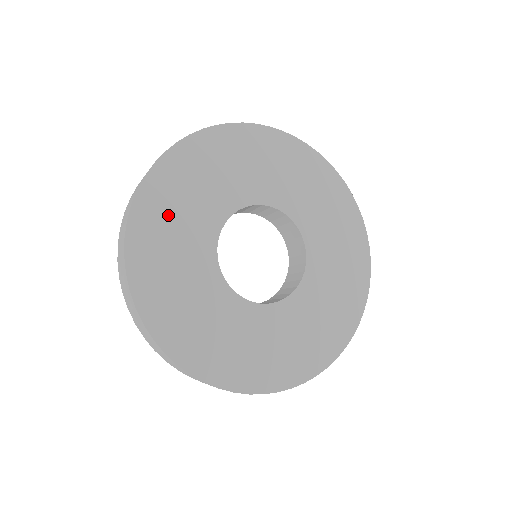
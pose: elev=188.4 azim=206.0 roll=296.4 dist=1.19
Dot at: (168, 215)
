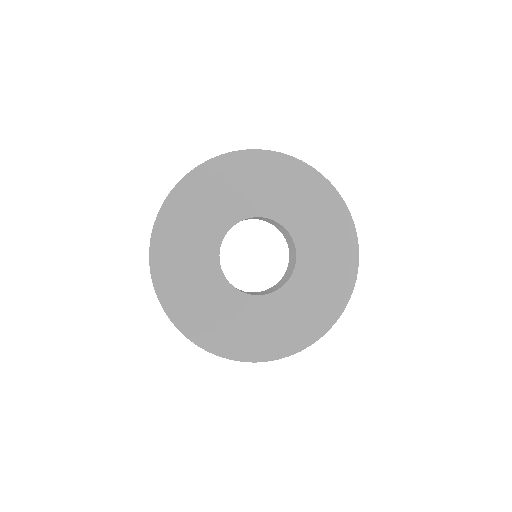
Dot at: (177, 249)
